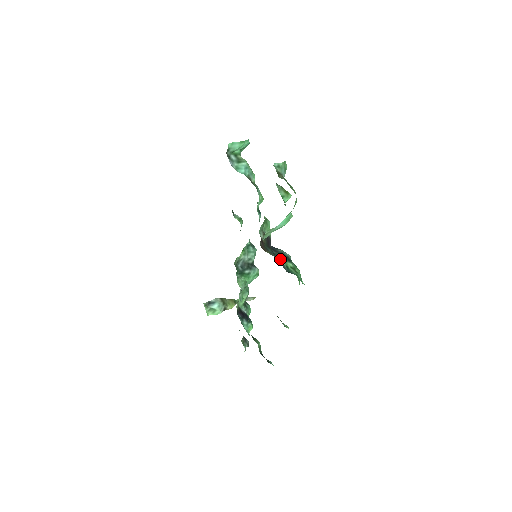
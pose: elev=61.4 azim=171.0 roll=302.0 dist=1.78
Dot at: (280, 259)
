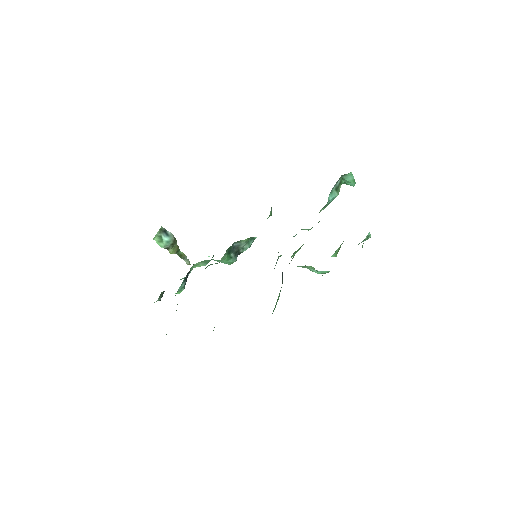
Dot at: occluded
